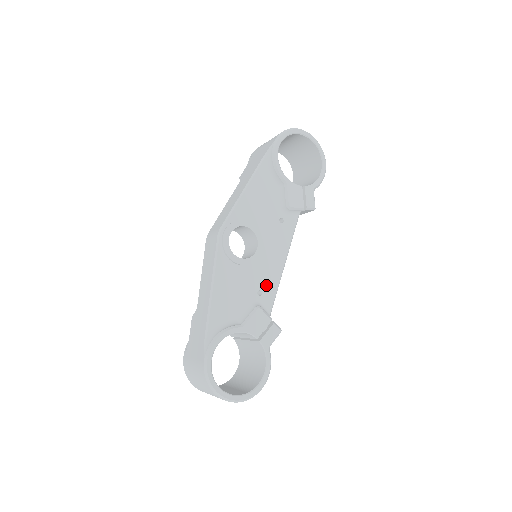
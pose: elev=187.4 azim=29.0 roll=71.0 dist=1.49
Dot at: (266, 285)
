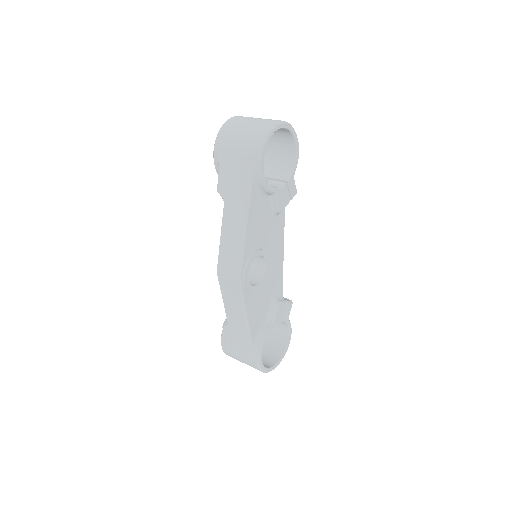
Dot at: (276, 282)
